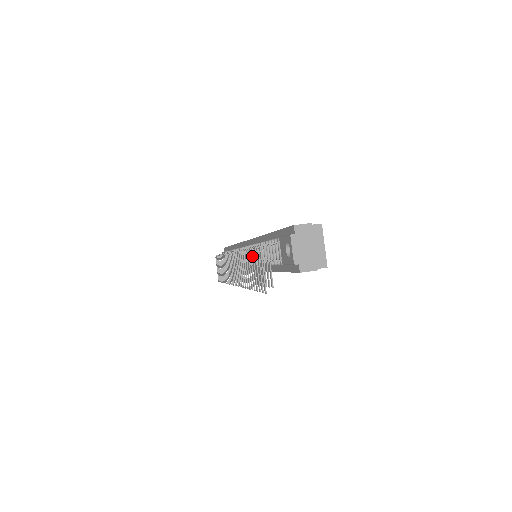
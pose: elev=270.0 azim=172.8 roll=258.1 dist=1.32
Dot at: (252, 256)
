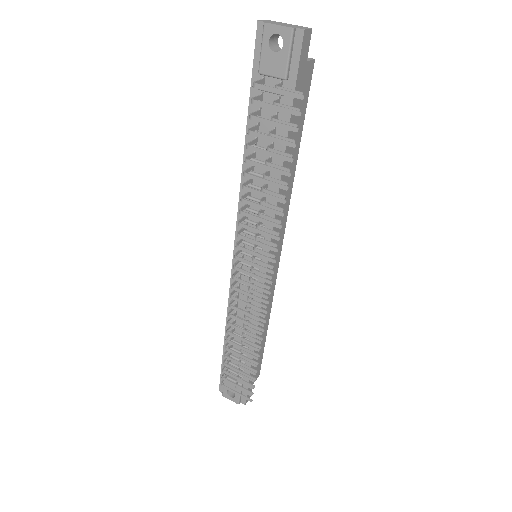
Dot at: (256, 134)
